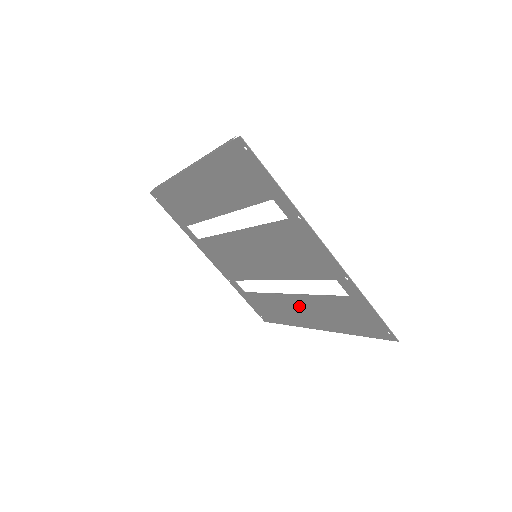
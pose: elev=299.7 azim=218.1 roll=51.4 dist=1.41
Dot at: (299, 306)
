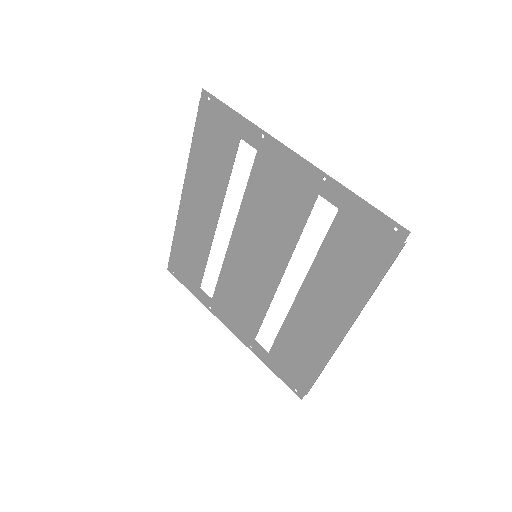
Dot at: (314, 303)
